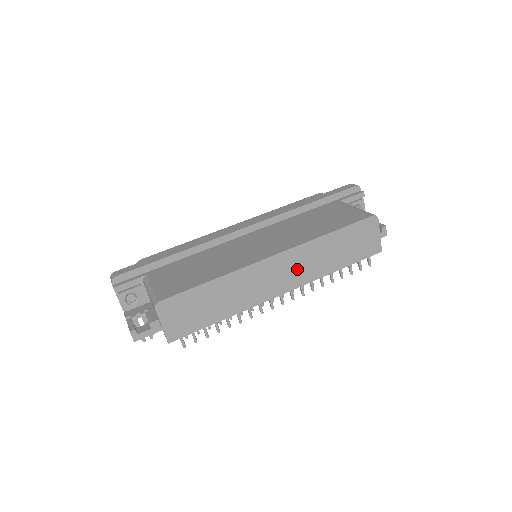
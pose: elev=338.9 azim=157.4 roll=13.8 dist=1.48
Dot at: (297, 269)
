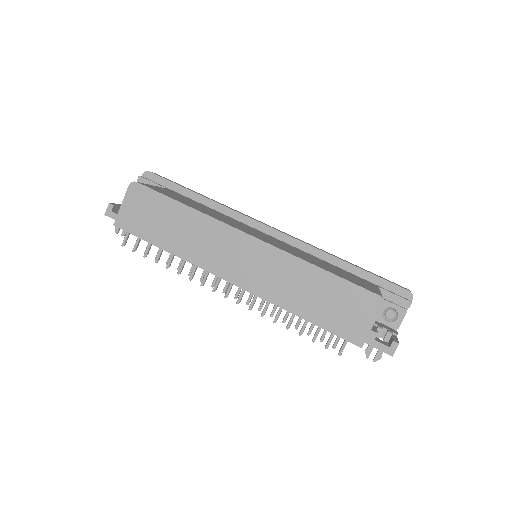
Dot at: (261, 272)
